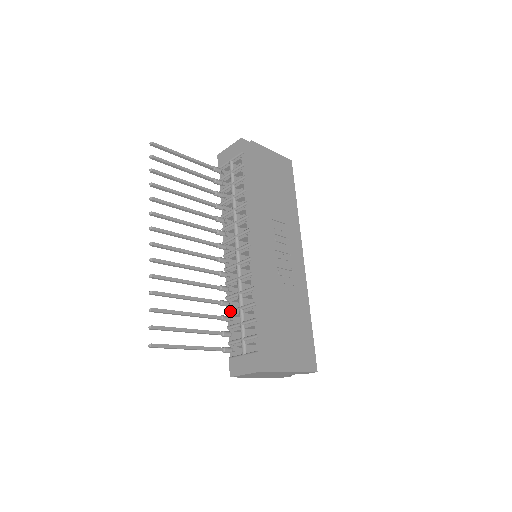
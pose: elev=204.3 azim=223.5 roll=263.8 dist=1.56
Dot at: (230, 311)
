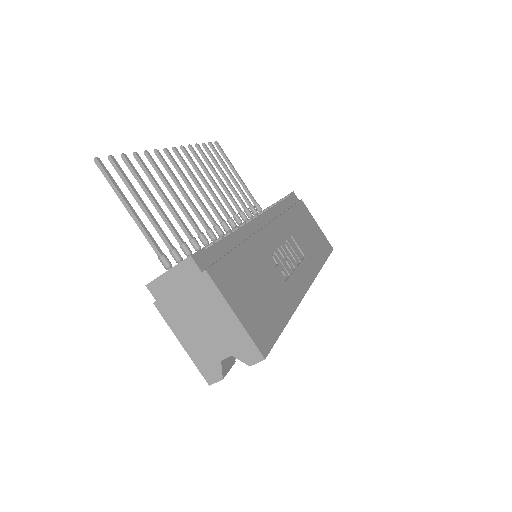
Dot at: occluded
